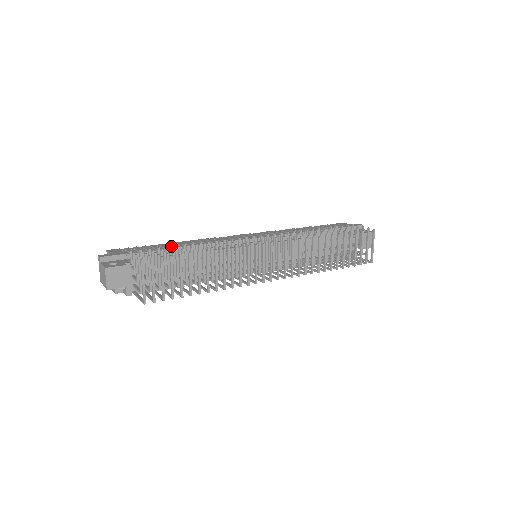
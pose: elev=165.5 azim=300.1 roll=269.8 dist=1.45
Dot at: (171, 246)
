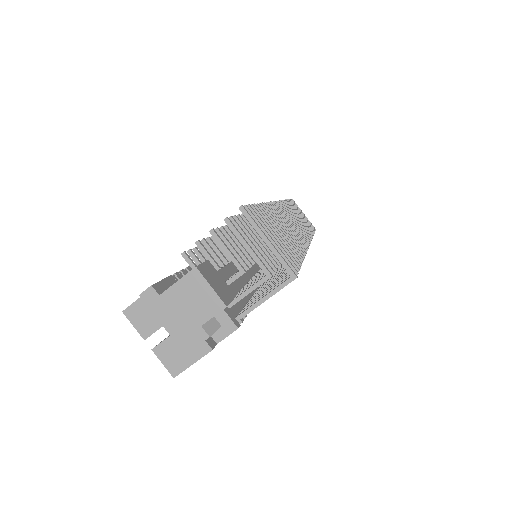
Dot at: occluded
